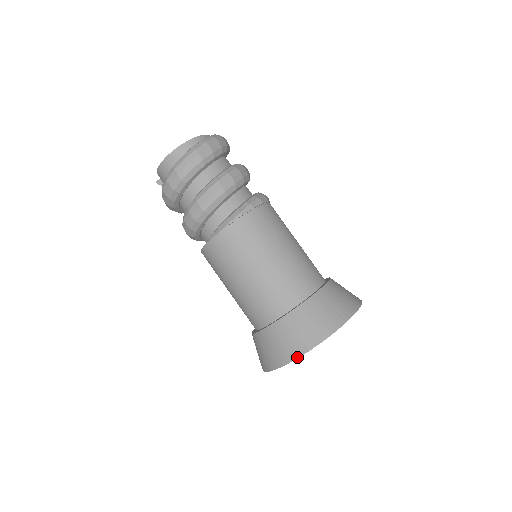
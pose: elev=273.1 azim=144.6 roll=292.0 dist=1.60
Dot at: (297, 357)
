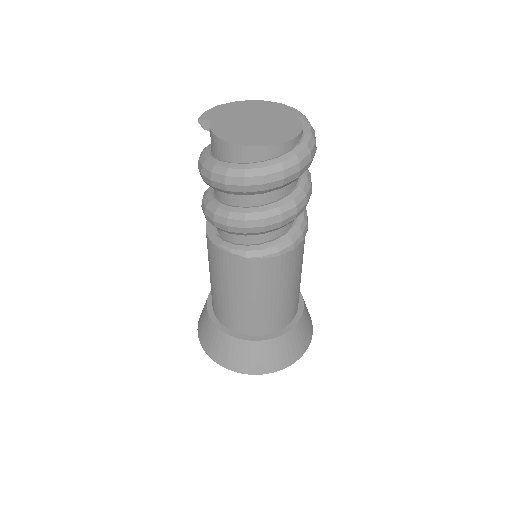
Dot at: (242, 373)
